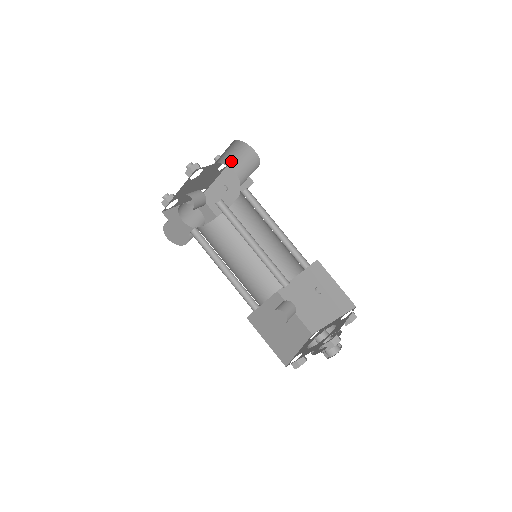
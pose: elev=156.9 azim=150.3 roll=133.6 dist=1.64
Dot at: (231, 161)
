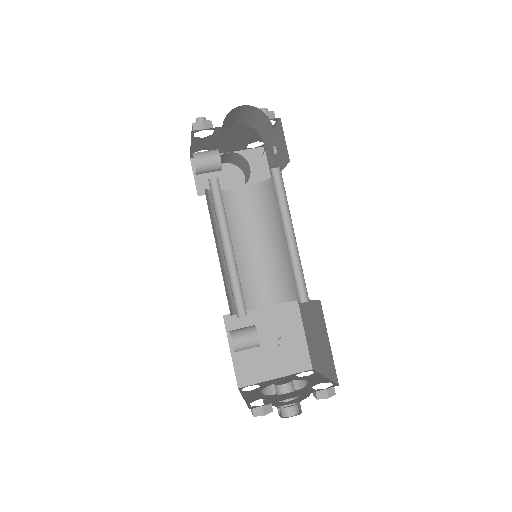
Dot at: (257, 126)
